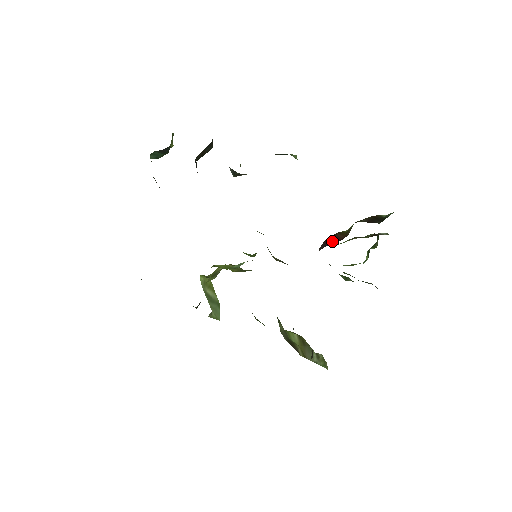
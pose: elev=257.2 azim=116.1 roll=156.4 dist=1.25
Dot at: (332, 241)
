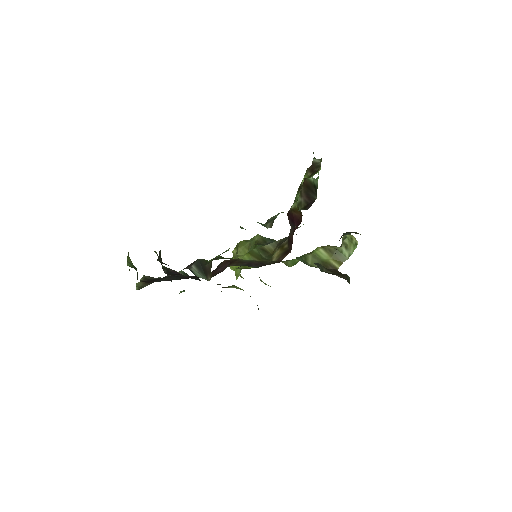
Dot at: (295, 222)
